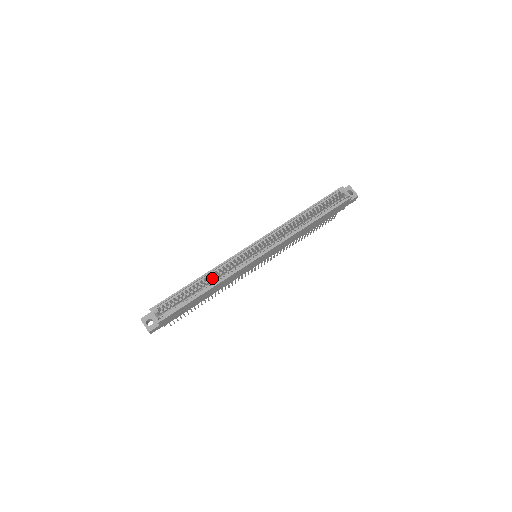
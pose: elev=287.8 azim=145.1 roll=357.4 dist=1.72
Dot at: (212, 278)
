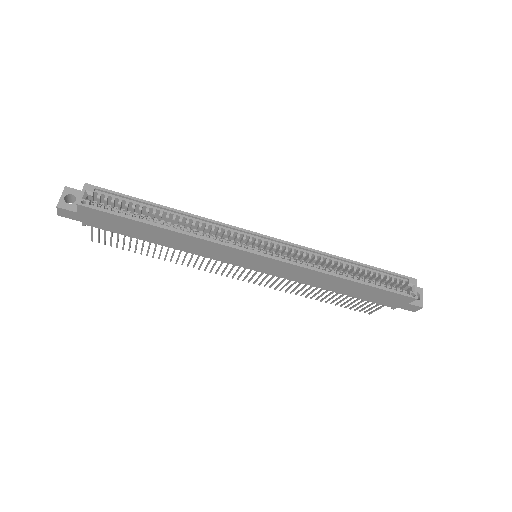
Dot at: (187, 225)
